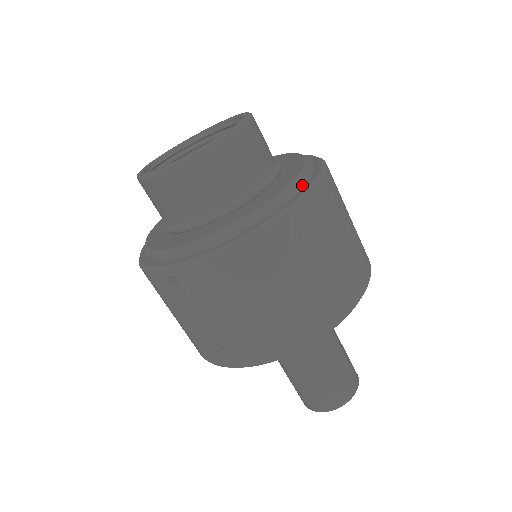
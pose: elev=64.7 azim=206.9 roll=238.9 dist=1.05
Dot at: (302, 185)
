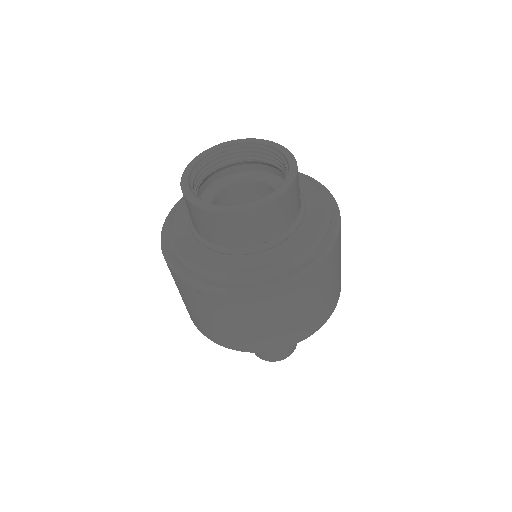
Dot at: (321, 243)
